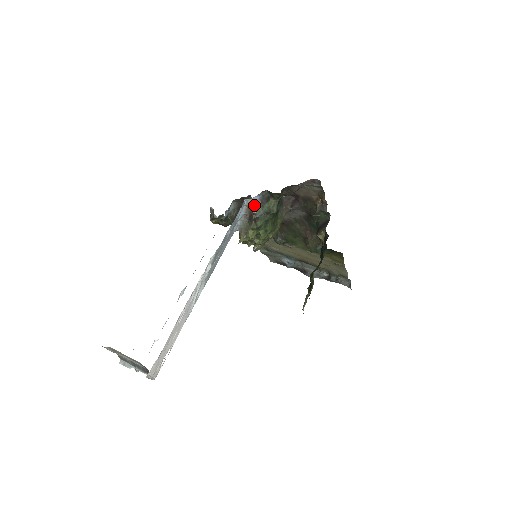
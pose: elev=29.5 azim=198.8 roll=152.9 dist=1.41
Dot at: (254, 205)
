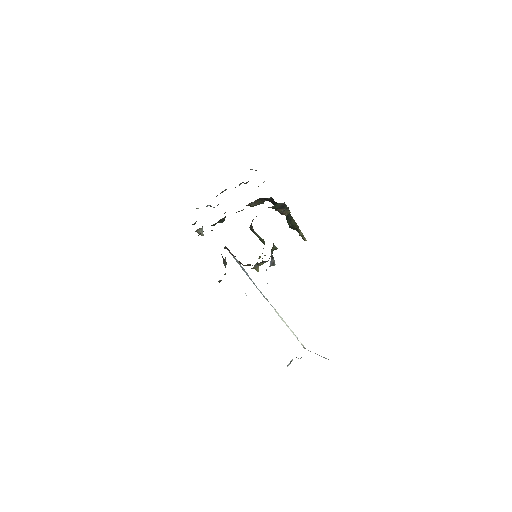
Dot at: (272, 264)
